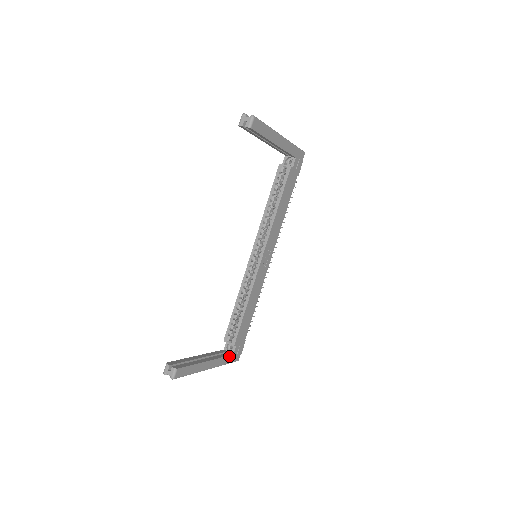
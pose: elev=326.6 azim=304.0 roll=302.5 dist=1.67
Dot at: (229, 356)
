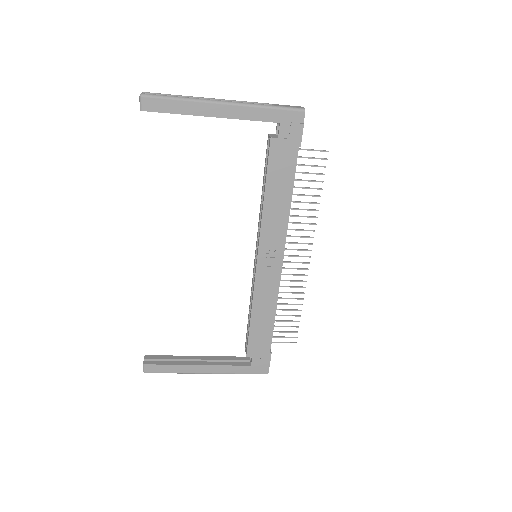
Dot at: (243, 366)
